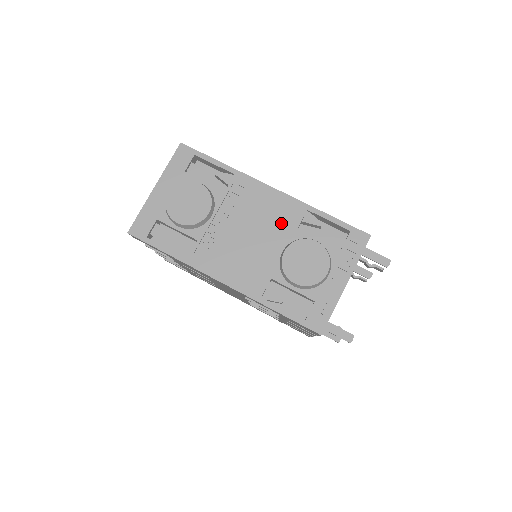
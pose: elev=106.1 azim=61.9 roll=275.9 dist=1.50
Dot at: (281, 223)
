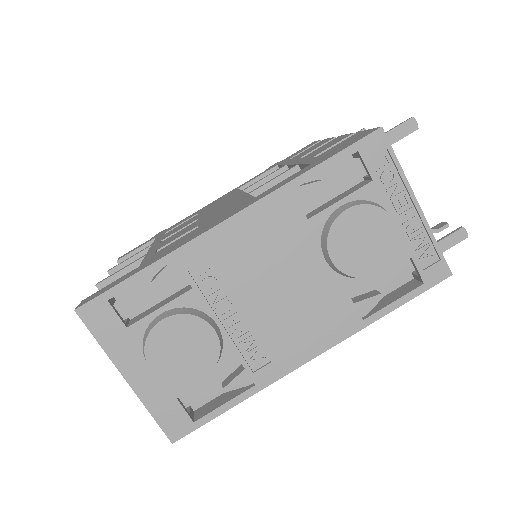
Dot at: (287, 238)
